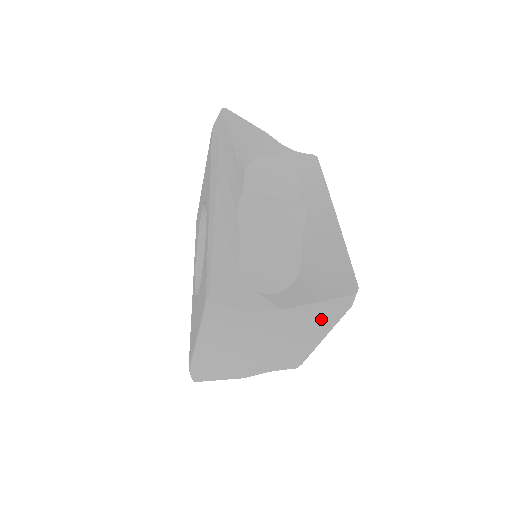
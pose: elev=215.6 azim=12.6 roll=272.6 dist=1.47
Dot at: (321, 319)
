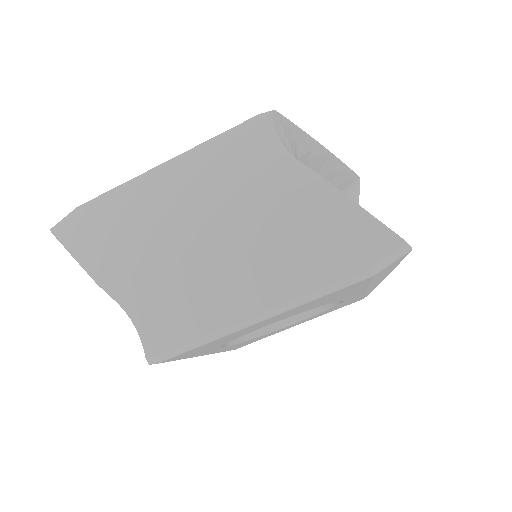
Dot at: (323, 252)
